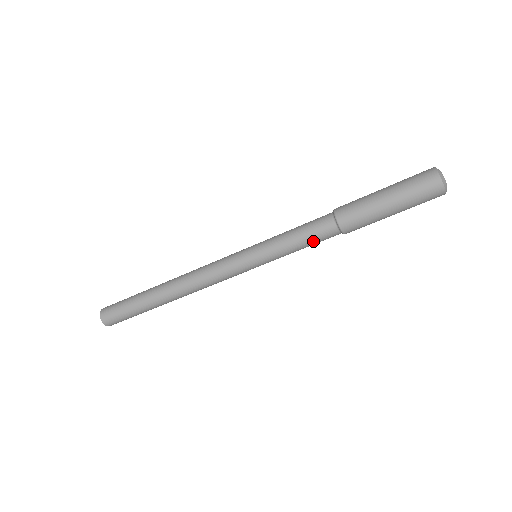
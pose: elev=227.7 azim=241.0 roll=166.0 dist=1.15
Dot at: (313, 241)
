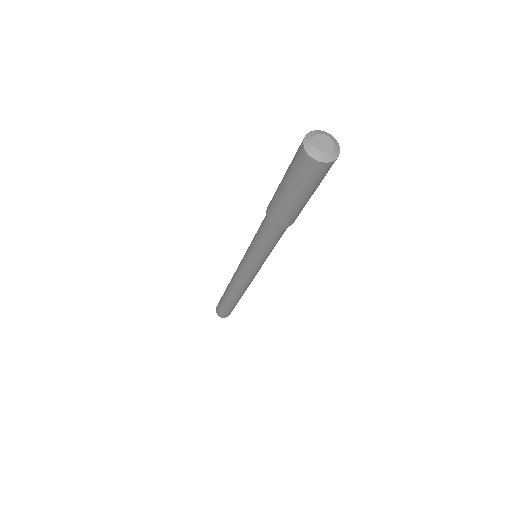
Dot at: (269, 239)
